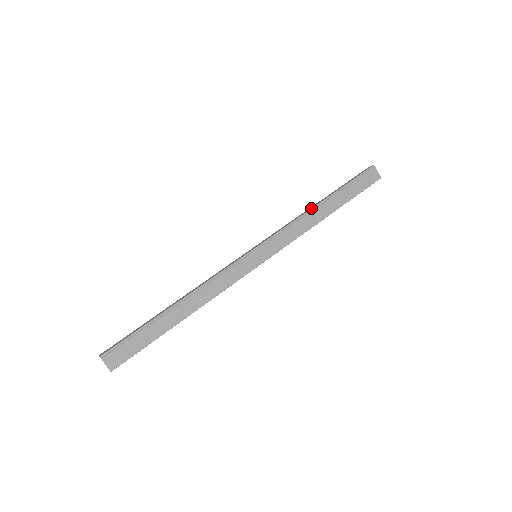
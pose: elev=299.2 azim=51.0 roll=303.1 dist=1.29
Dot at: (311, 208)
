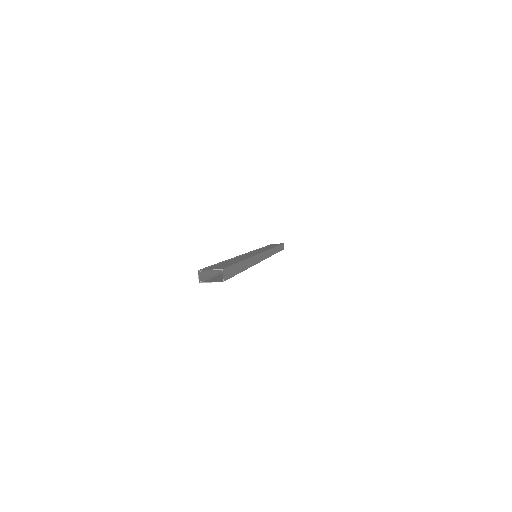
Dot at: occluded
